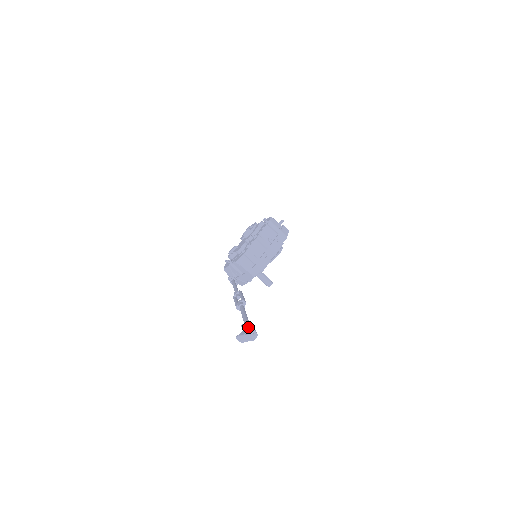
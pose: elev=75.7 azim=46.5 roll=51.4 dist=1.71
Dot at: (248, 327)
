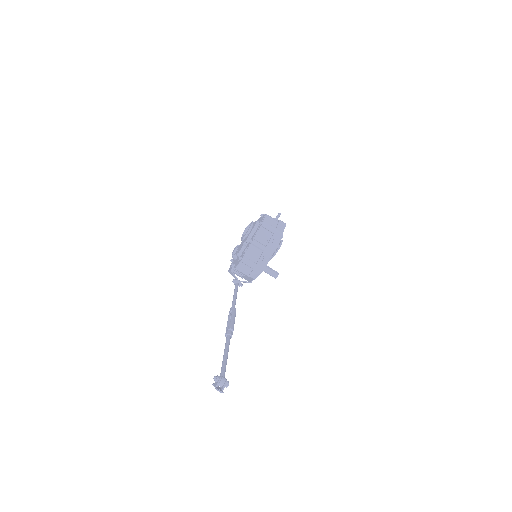
Dot at: (218, 380)
